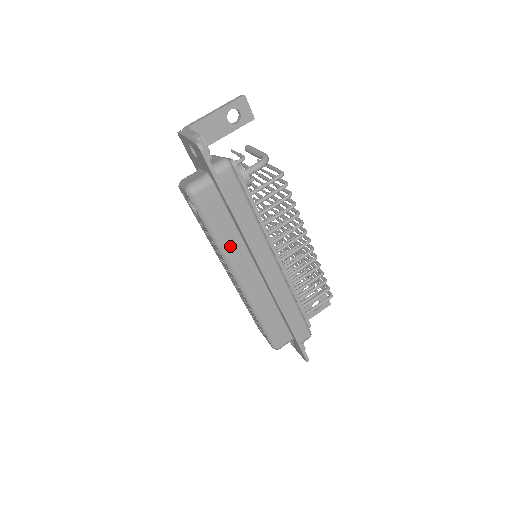
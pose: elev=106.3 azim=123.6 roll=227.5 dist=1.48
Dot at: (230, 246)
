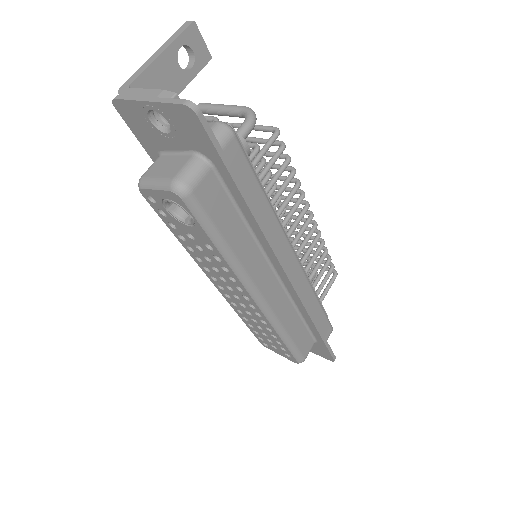
Dot at: (243, 255)
